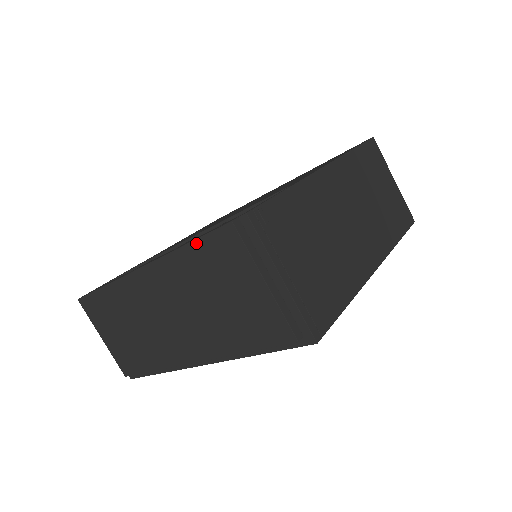
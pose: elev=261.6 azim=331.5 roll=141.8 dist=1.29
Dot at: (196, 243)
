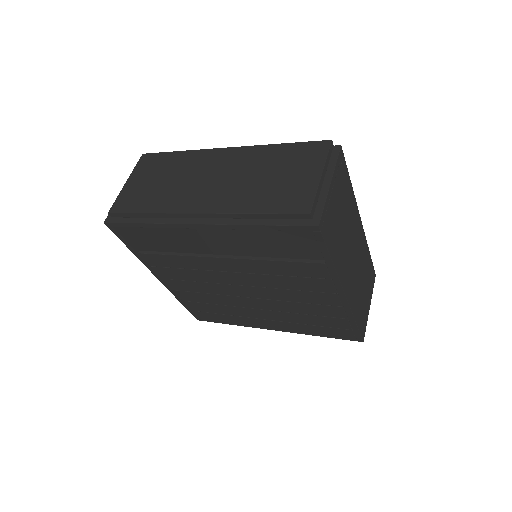
Dot at: (293, 144)
